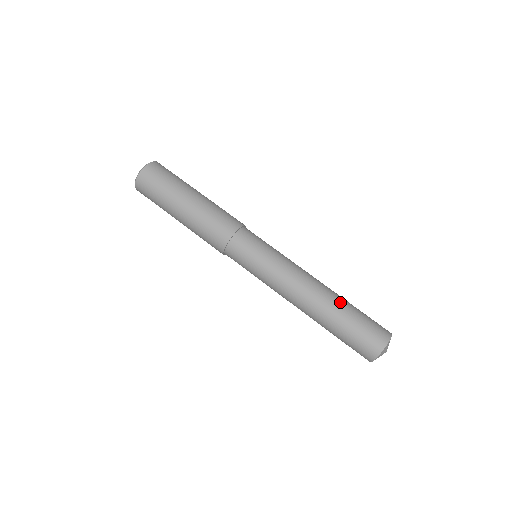
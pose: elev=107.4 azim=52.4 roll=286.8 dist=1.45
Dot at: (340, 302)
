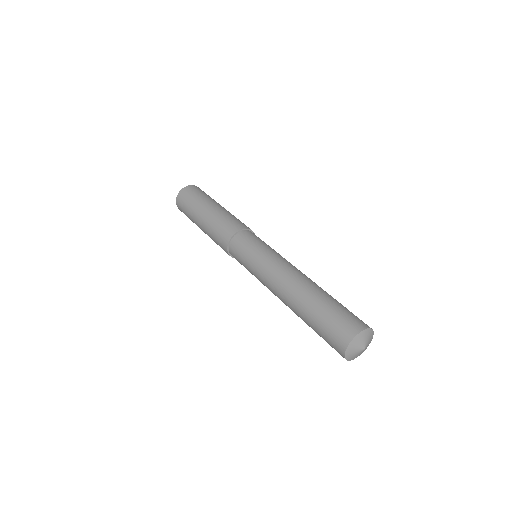
Dot at: occluded
